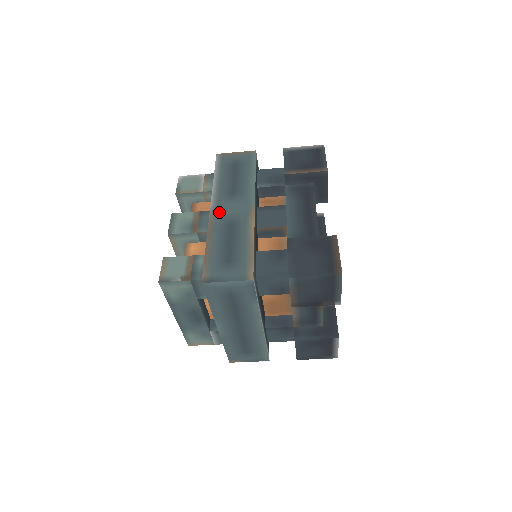
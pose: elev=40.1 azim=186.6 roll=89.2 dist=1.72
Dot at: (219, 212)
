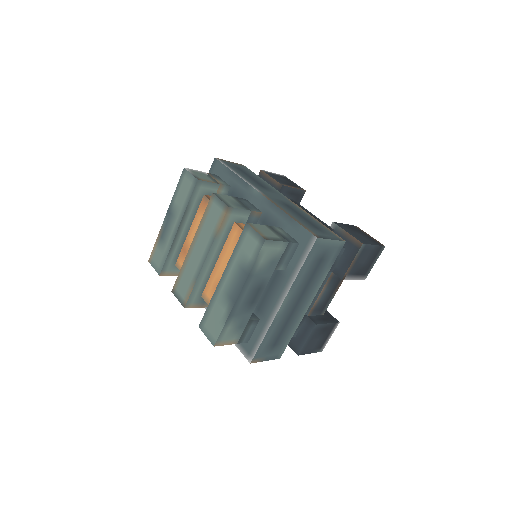
Dot at: (269, 196)
